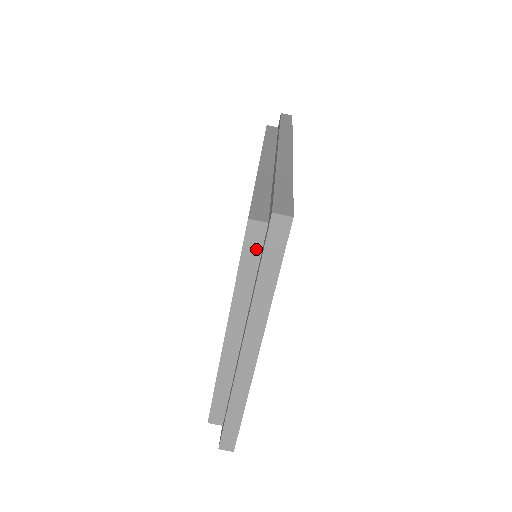
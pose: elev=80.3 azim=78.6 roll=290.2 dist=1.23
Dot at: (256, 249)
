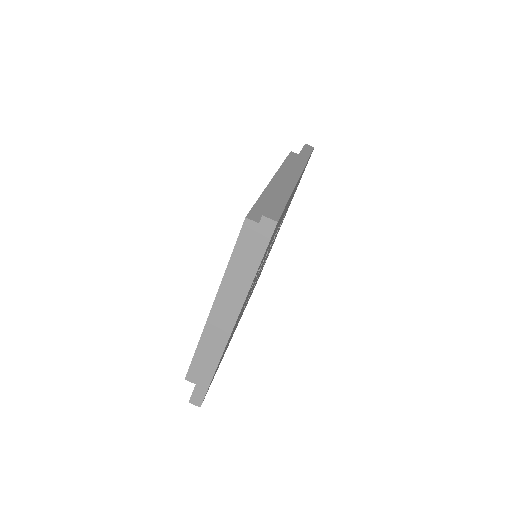
Dot at: (247, 242)
